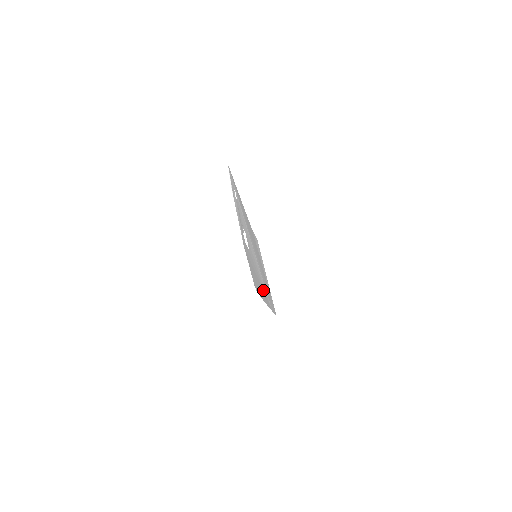
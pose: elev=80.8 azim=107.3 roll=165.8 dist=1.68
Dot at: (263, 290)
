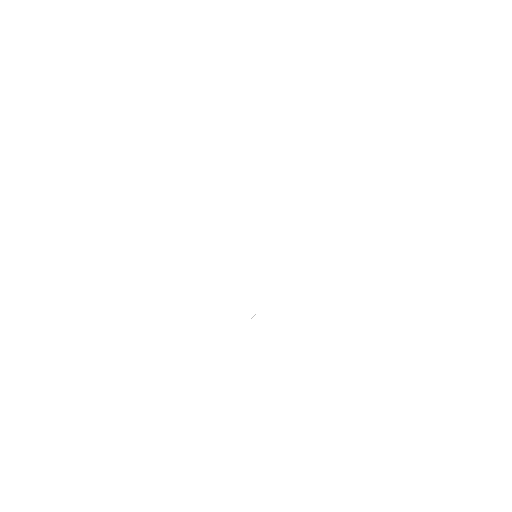
Dot at: occluded
